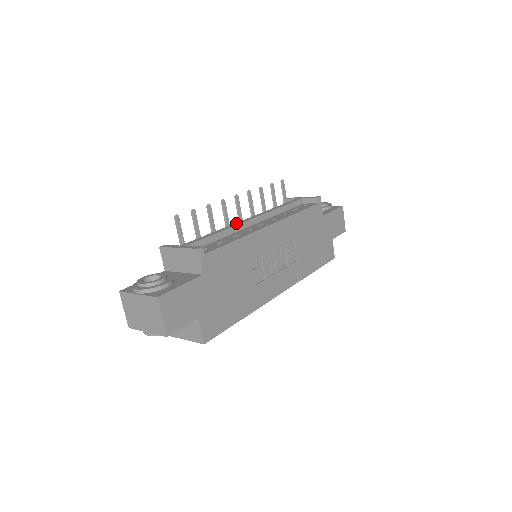
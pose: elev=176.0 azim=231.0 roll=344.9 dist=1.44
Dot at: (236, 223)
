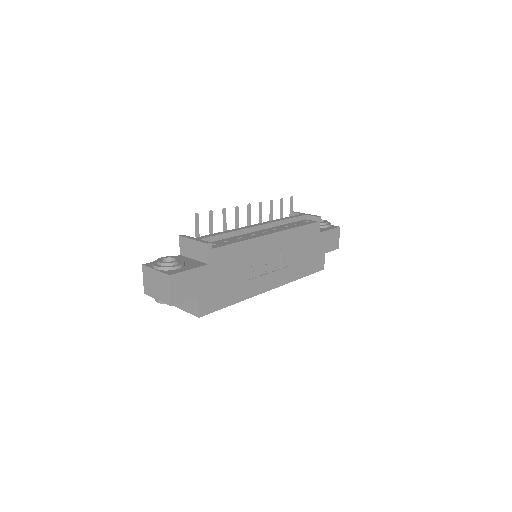
Dot at: (244, 227)
